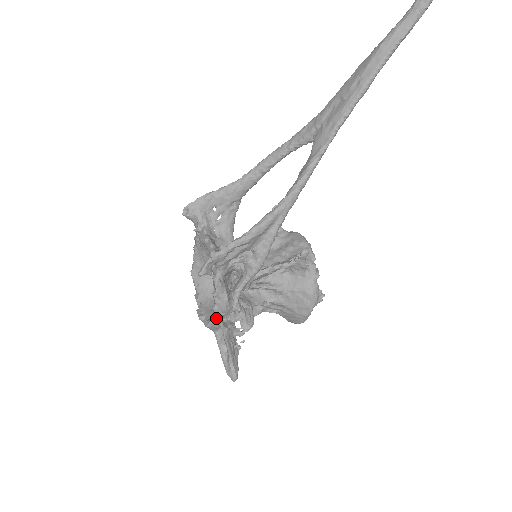
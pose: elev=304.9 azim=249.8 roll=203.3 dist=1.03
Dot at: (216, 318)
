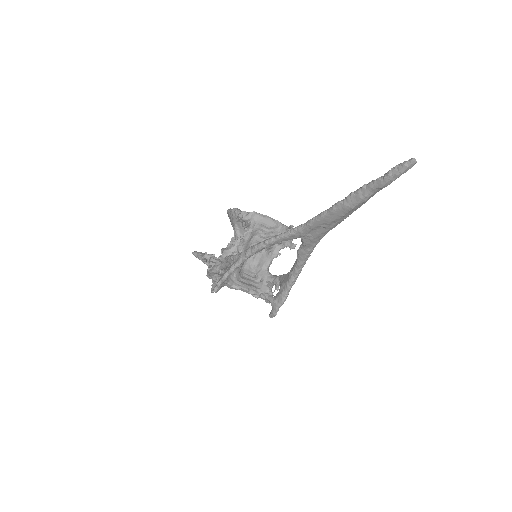
Dot at: occluded
